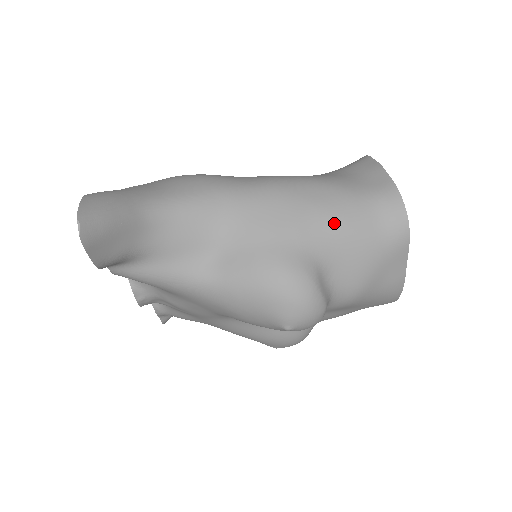
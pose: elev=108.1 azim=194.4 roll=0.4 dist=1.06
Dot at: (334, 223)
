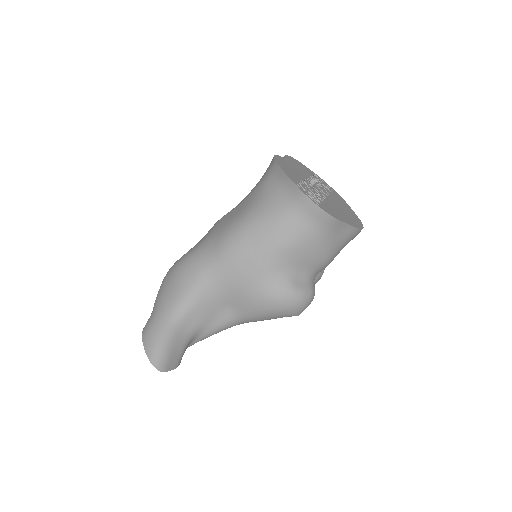
Dot at: (280, 248)
